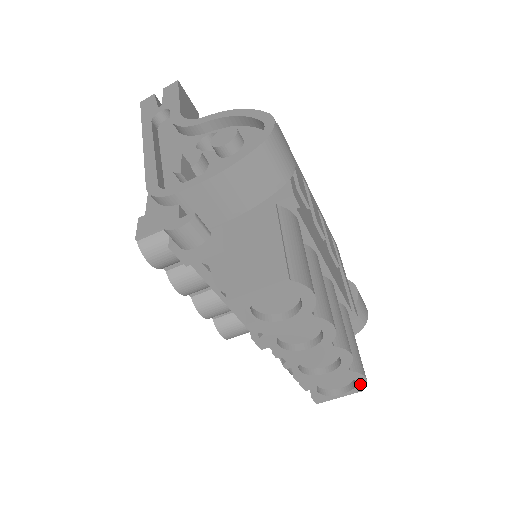
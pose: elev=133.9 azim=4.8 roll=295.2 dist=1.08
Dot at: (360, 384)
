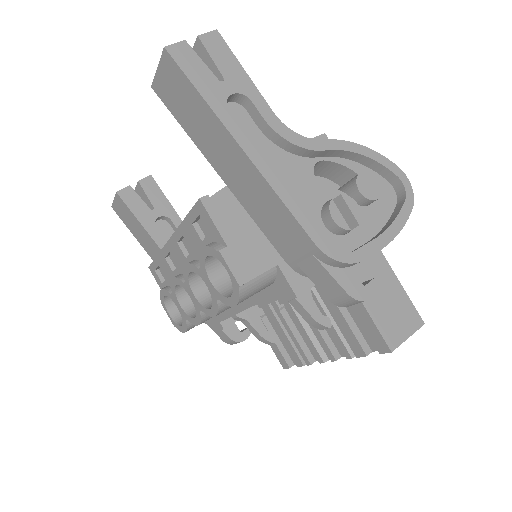
Dot at: occluded
